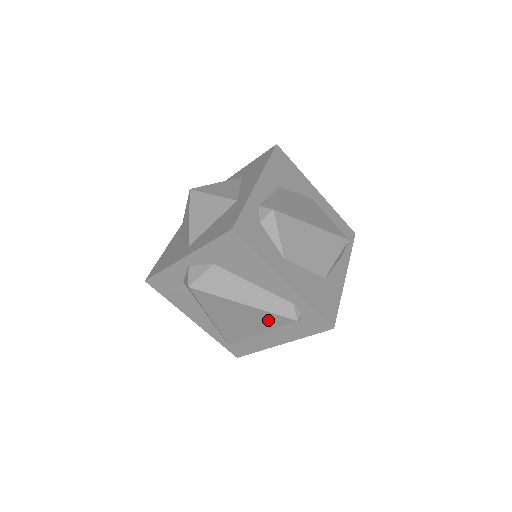
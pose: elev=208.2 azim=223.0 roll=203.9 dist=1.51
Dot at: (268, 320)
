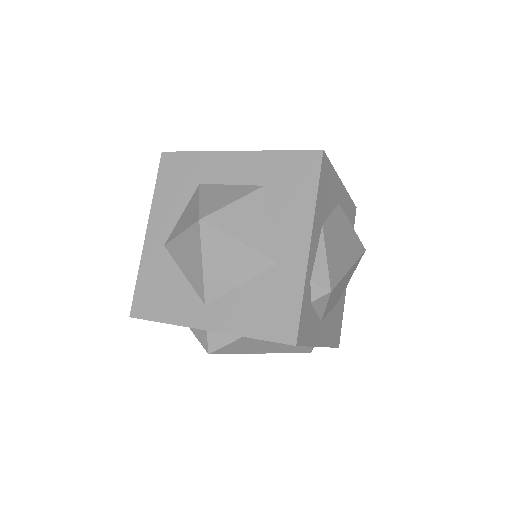
Dot at: occluded
